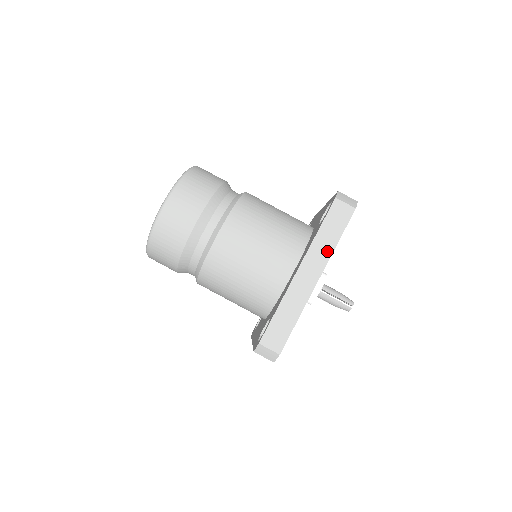
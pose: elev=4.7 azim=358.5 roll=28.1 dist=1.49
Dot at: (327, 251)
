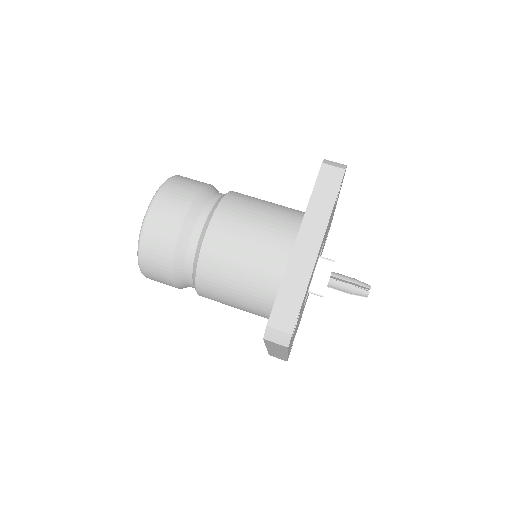
Dot at: (324, 216)
